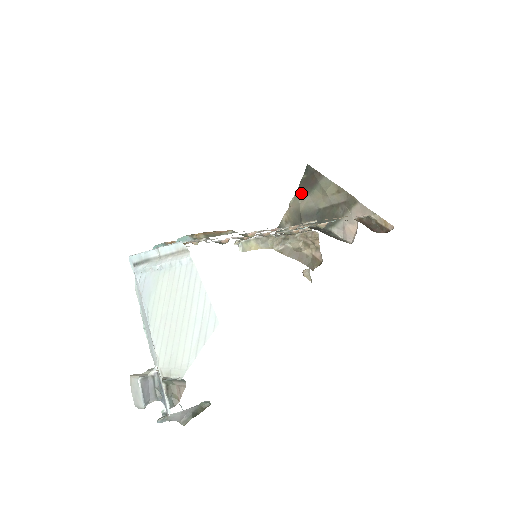
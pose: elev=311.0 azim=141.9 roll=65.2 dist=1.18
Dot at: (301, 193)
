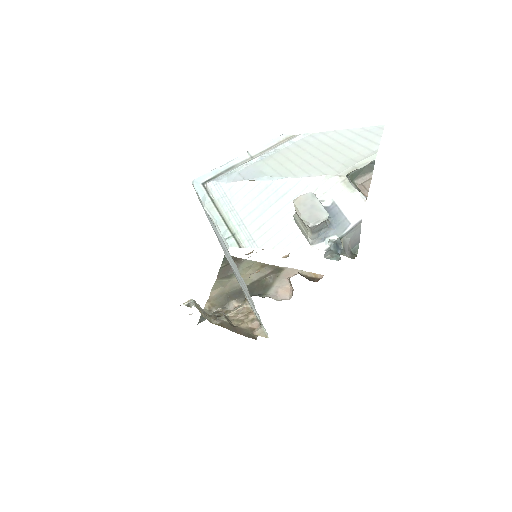
Dot at: (221, 280)
